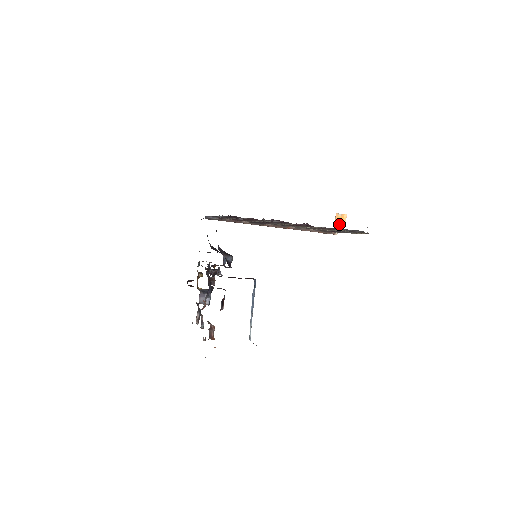
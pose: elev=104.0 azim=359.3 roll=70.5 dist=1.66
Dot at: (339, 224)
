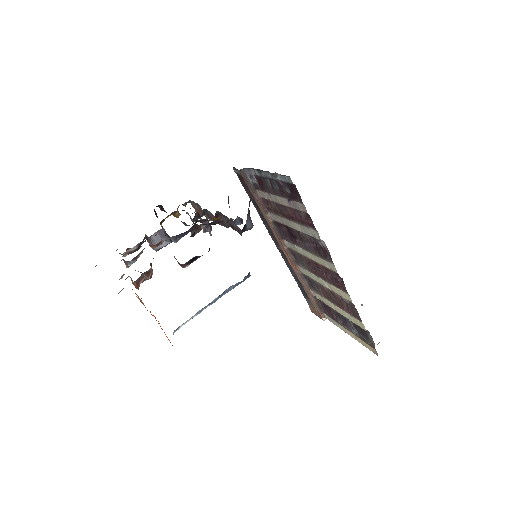
Dot at: occluded
